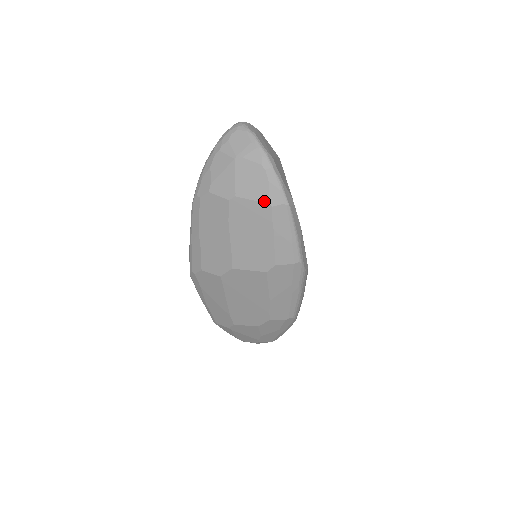
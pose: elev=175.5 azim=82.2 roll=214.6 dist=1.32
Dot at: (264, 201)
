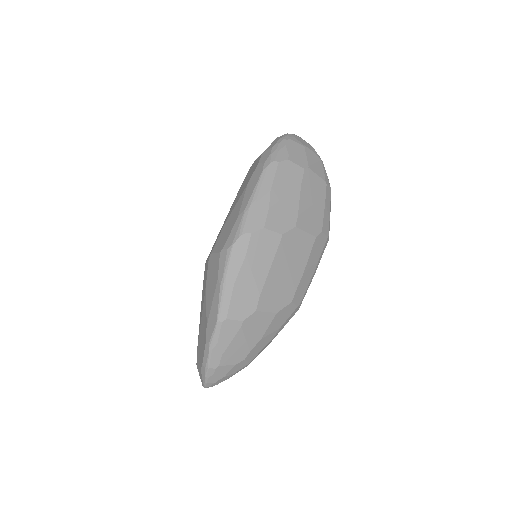
Dot at: (323, 179)
